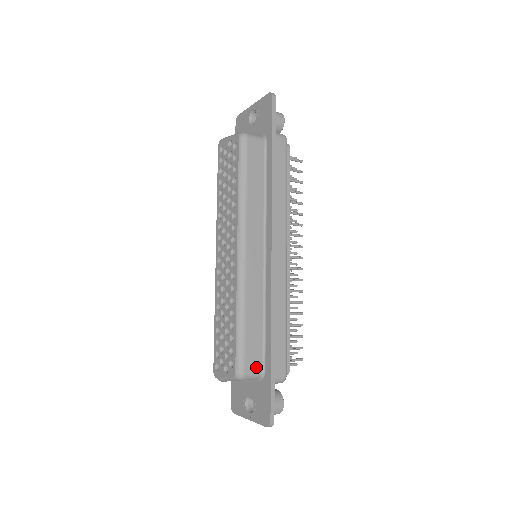
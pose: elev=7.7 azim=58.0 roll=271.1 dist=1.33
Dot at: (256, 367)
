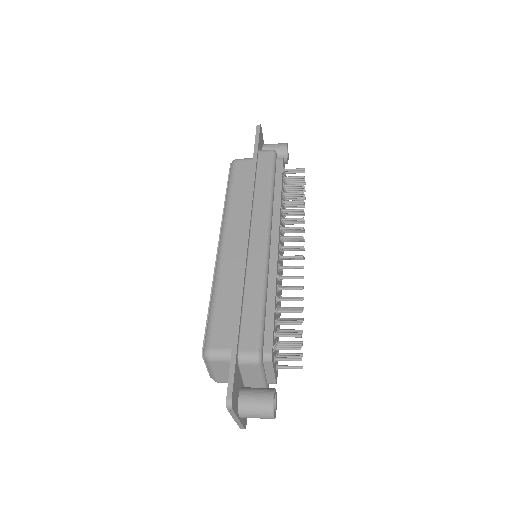
Dot at: (224, 345)
